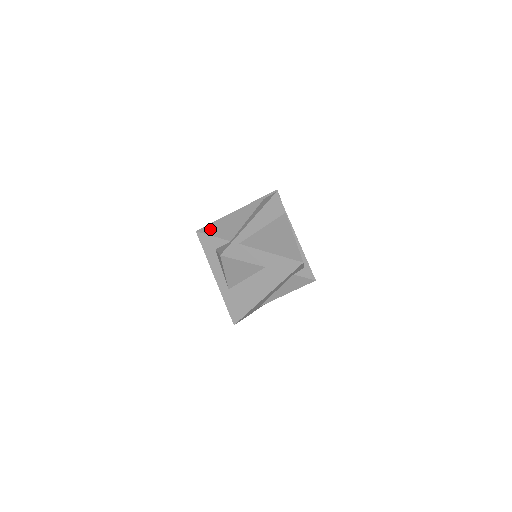
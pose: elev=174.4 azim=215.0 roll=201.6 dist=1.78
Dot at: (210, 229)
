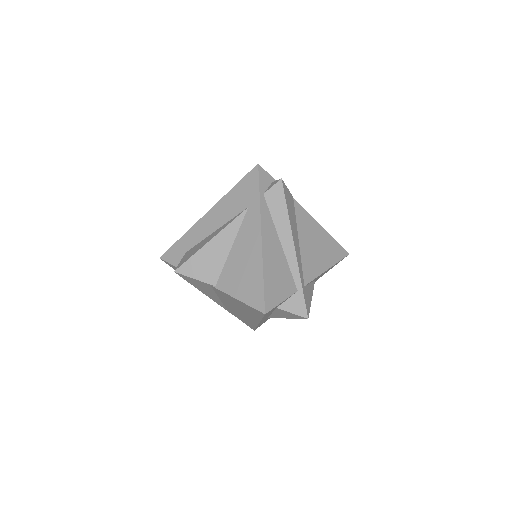
Dot at: (272, 296)
